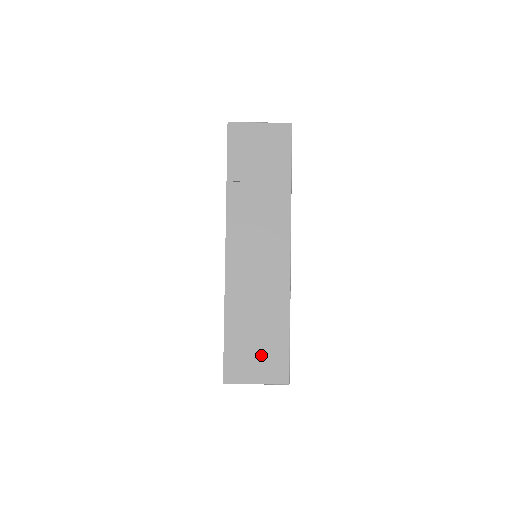
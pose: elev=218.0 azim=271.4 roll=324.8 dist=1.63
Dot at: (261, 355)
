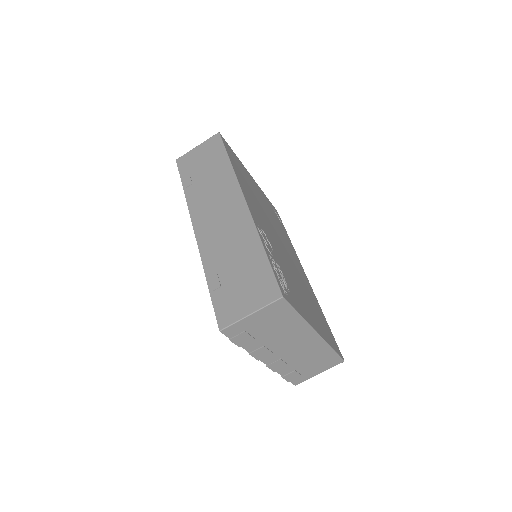
Dot at: (247, 287)
